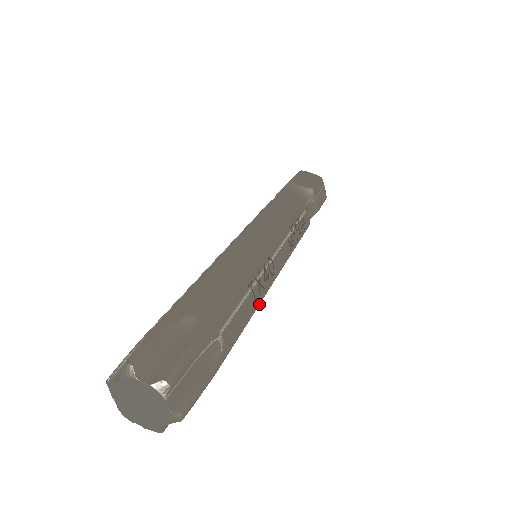
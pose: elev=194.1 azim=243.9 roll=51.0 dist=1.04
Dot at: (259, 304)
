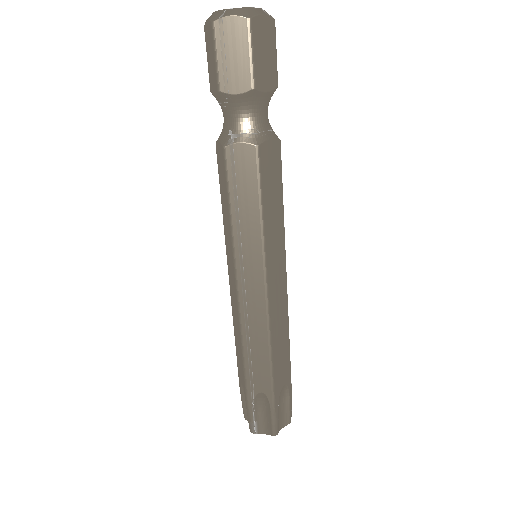
Dot at: occluded
